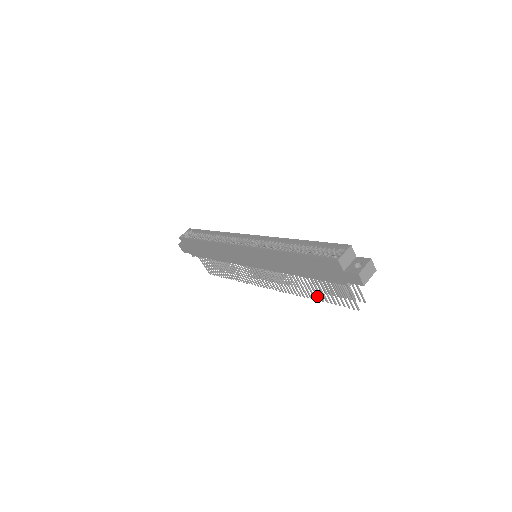
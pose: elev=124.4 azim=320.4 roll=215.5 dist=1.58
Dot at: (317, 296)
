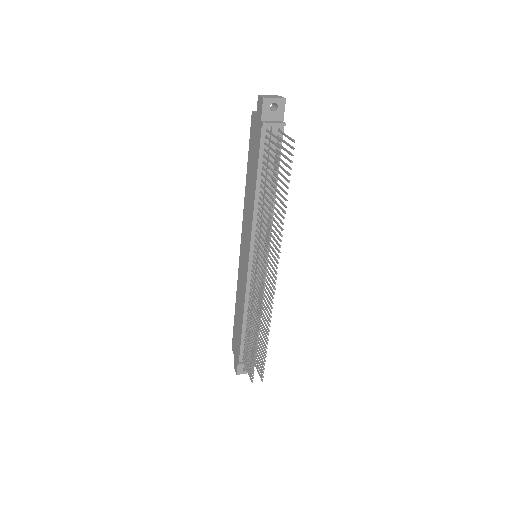
Dot at: (271, 198)
